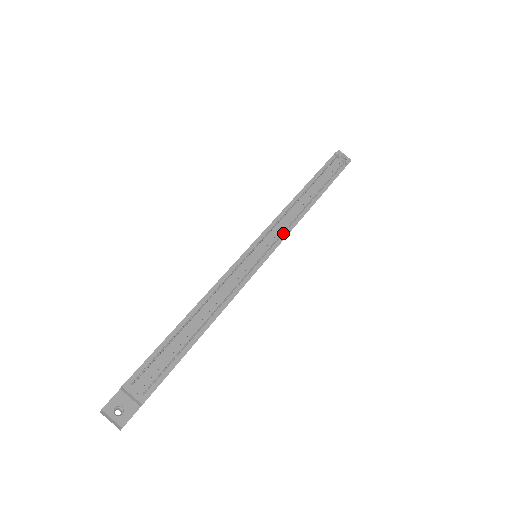
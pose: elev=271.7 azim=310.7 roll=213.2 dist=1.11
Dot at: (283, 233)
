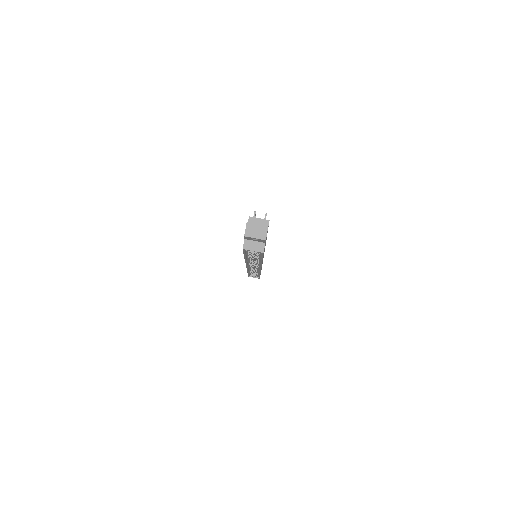
Dot at: occluded
